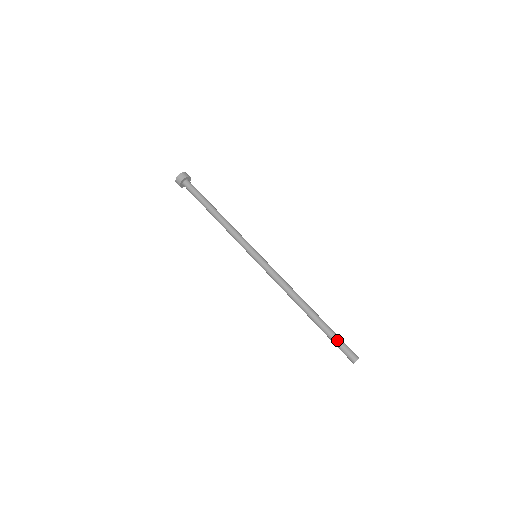
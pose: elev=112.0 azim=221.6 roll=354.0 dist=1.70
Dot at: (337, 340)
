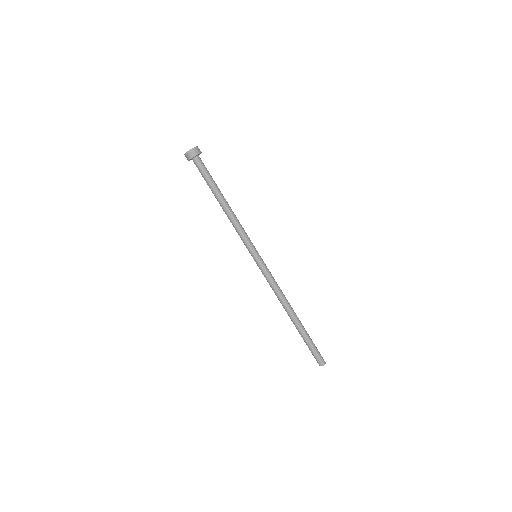
Dot at: (310, 347)
